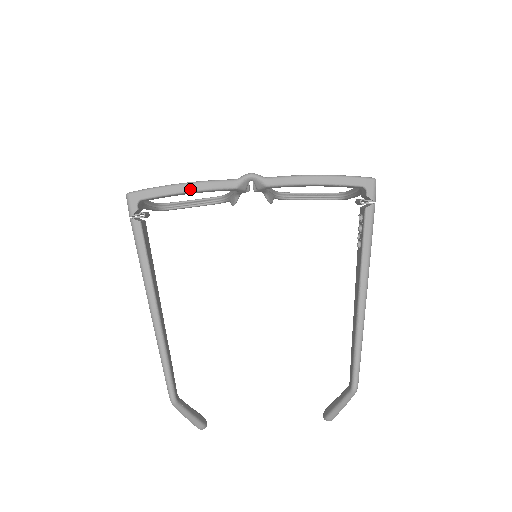
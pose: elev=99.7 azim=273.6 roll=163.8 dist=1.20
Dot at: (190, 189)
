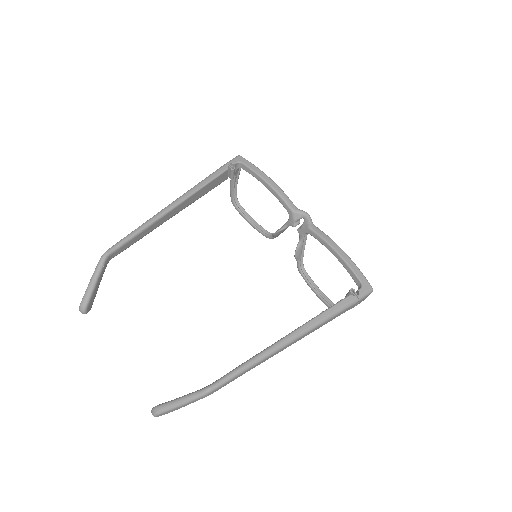
Dot at: (271, 184)
